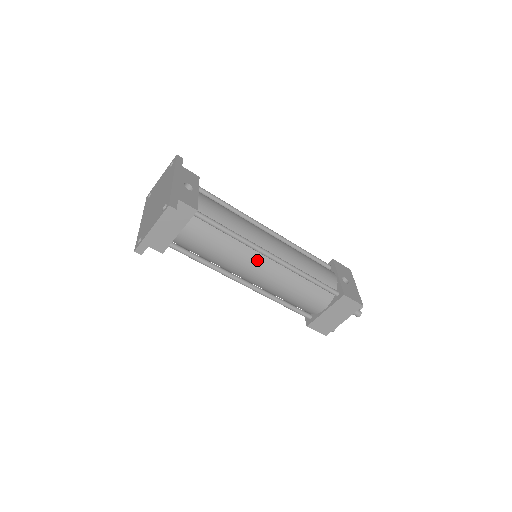
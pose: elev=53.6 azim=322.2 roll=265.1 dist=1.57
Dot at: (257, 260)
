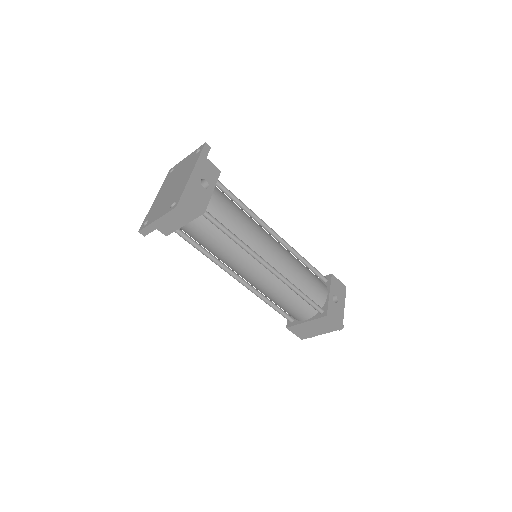
Dot at: (253, 265)
